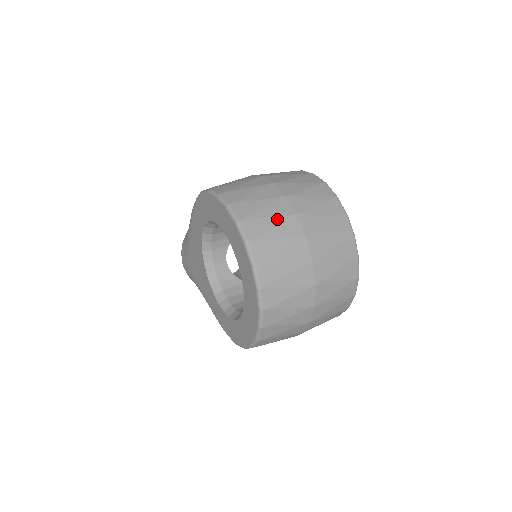
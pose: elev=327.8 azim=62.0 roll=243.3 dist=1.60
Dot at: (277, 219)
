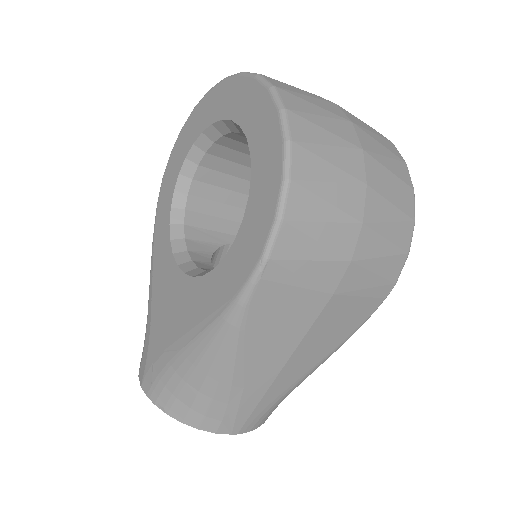
Dot at: occluded
